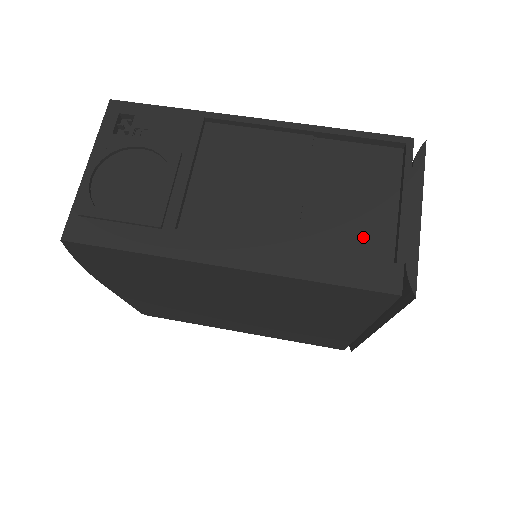
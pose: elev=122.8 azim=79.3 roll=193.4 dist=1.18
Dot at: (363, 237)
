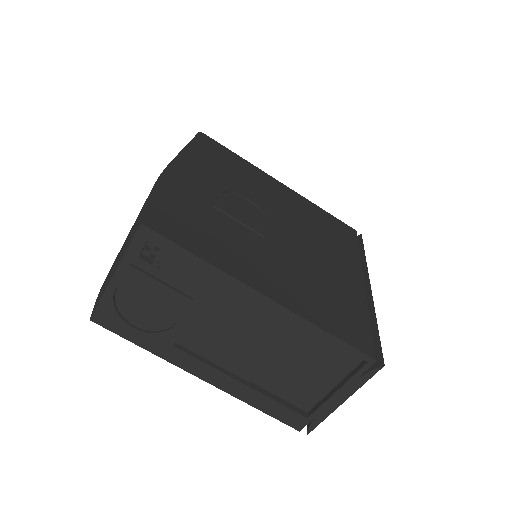
Dot at: (299, 392)
